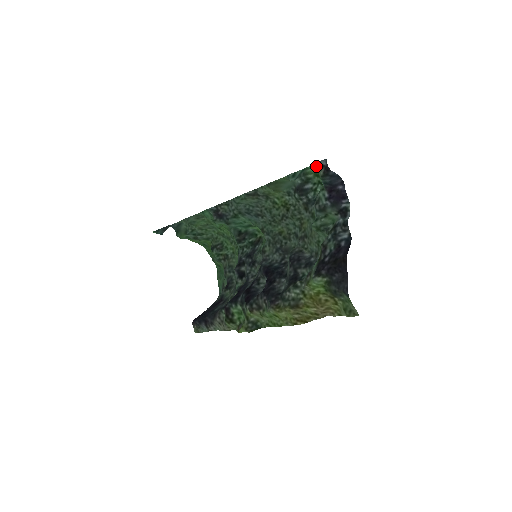
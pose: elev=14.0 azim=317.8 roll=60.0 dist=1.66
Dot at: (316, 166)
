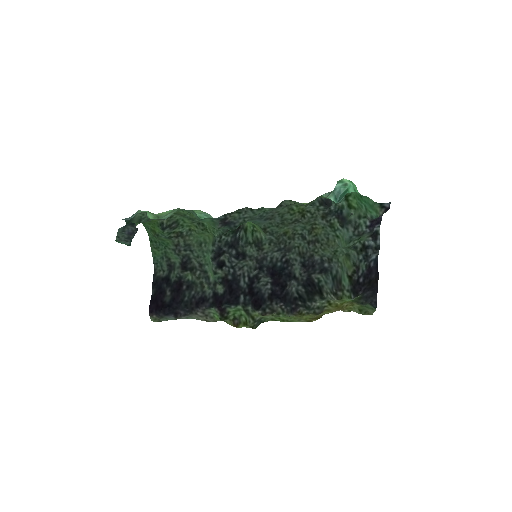
Dot at: (376, 204)
